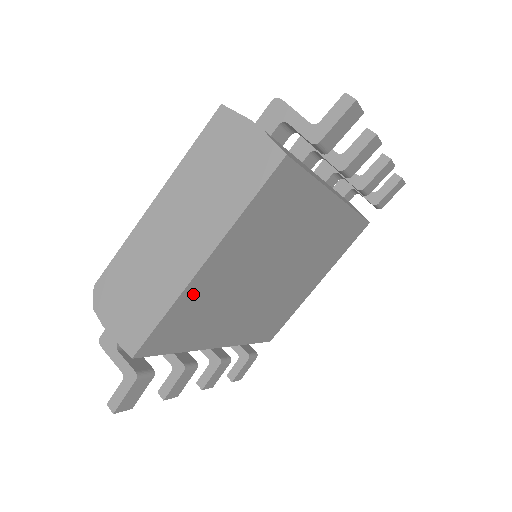
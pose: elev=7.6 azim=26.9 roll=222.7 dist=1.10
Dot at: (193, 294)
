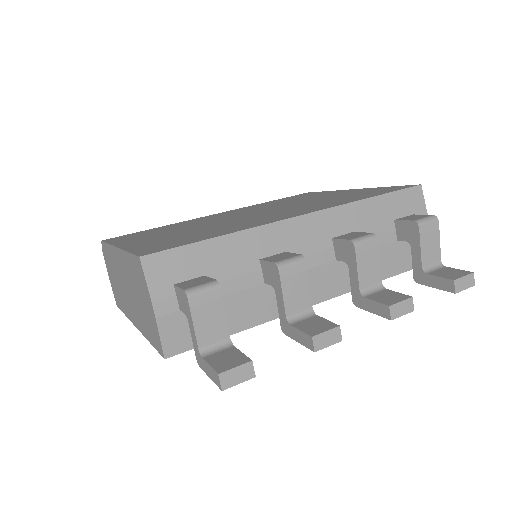
Dot at: occluded
